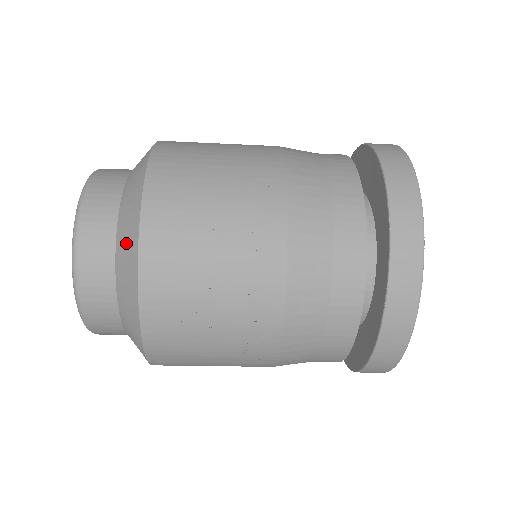
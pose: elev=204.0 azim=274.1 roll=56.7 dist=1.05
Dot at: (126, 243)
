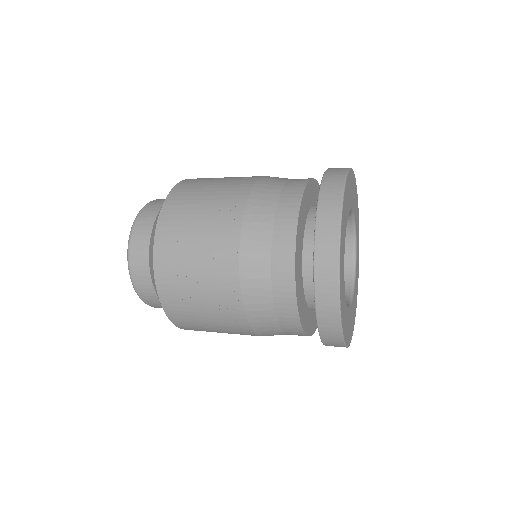
Dot at: (151, 248)
